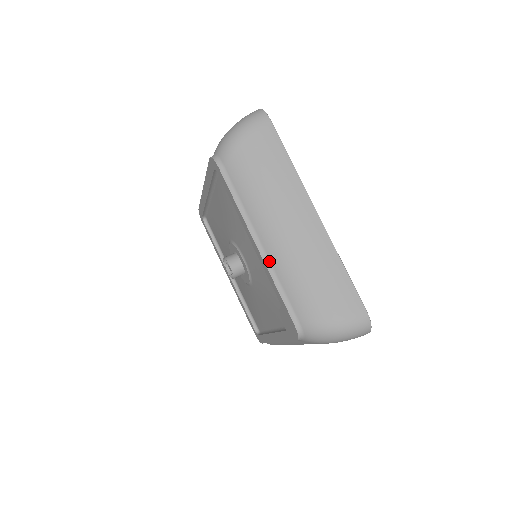
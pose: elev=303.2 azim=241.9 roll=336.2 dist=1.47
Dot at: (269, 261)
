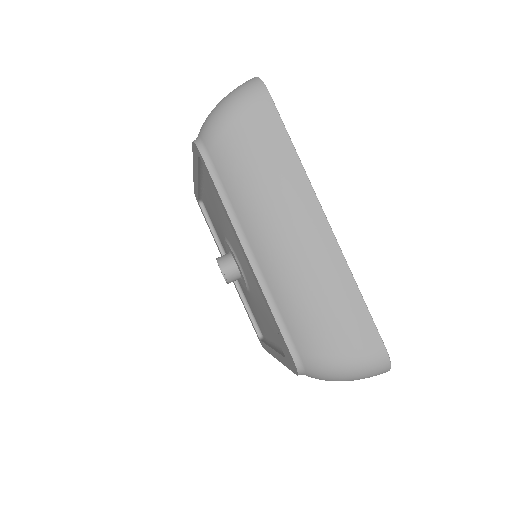
Dot at: (263, 279)
